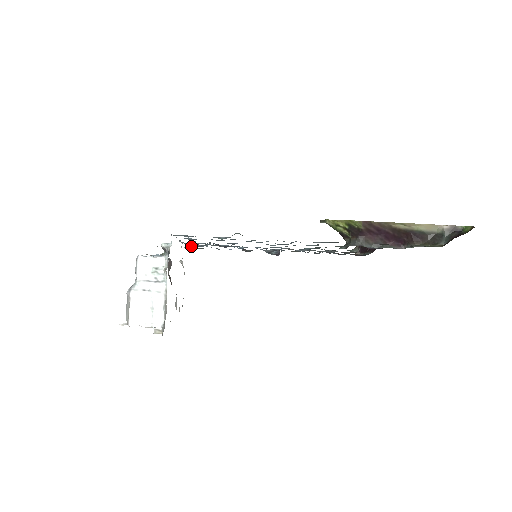
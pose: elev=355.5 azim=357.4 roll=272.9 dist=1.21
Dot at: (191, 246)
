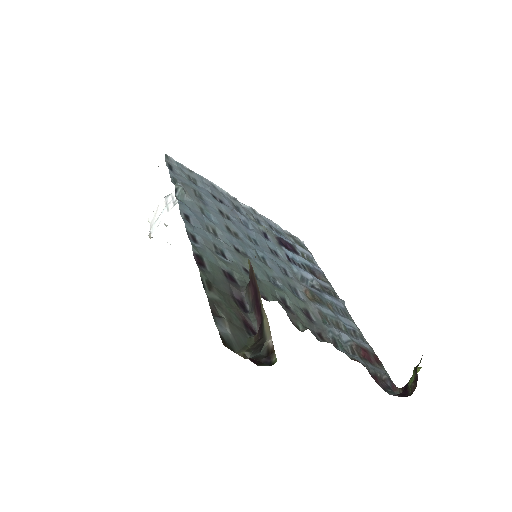
Dot at: (291, 235)
